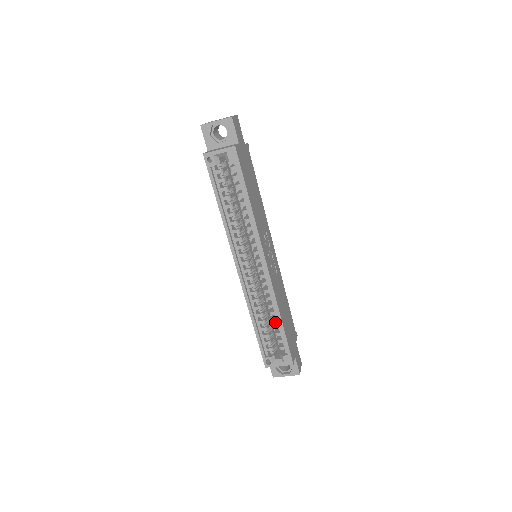
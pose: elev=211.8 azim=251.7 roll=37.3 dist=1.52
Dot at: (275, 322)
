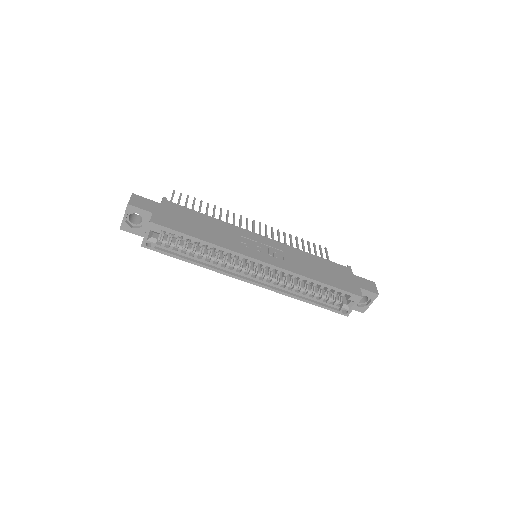
Dot at: occluded
